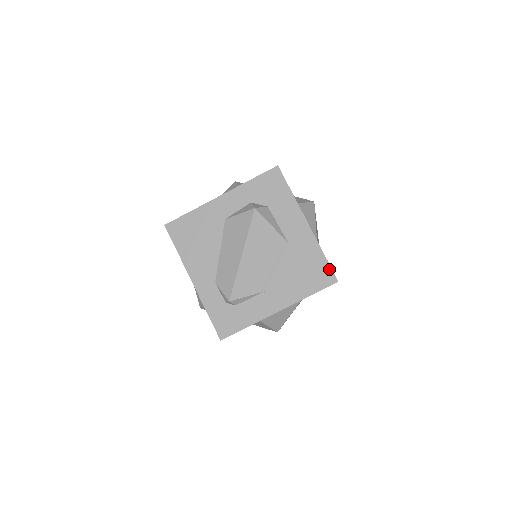
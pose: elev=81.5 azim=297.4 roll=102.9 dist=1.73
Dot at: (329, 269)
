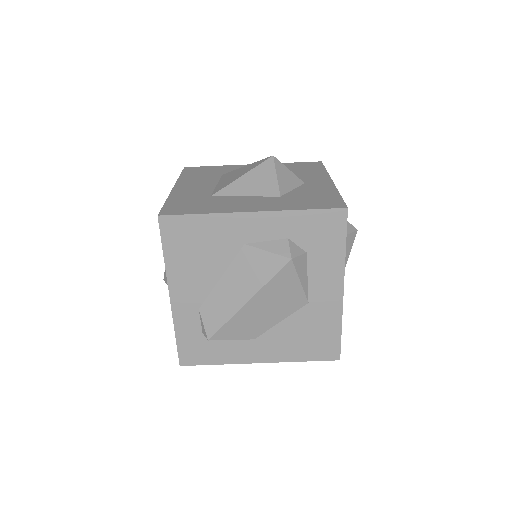
Dot at: (338, 345)
